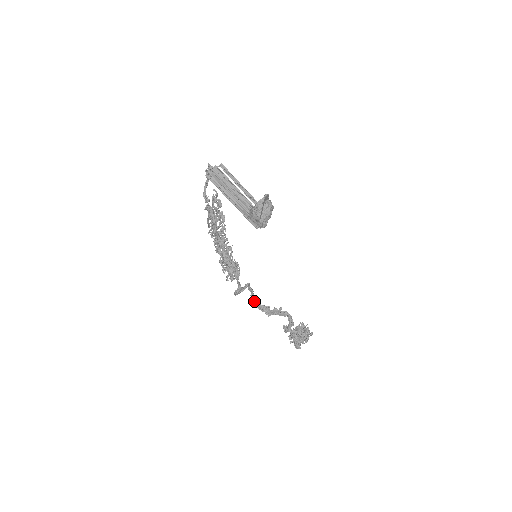
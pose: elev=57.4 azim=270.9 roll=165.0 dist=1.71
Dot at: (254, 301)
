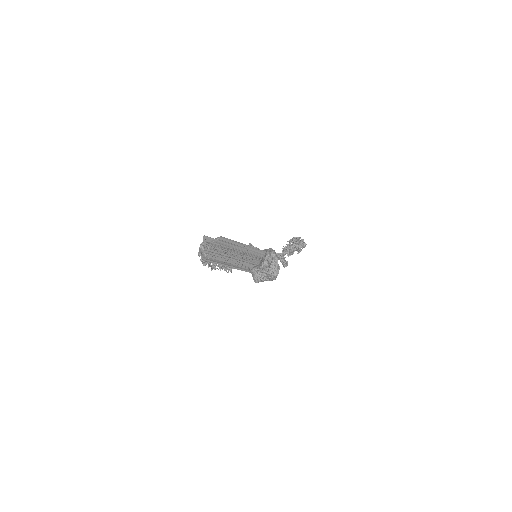
Dot at: (251, 246)
